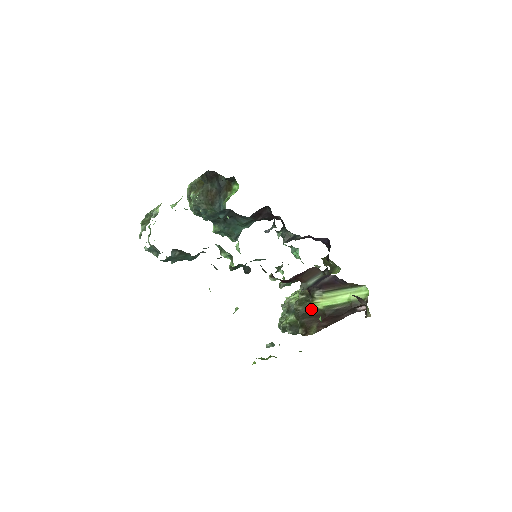
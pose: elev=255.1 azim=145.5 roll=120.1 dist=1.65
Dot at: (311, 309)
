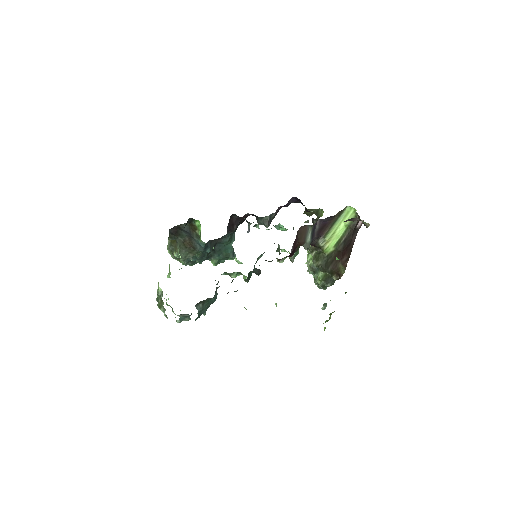
Dot at: (327, 256)
